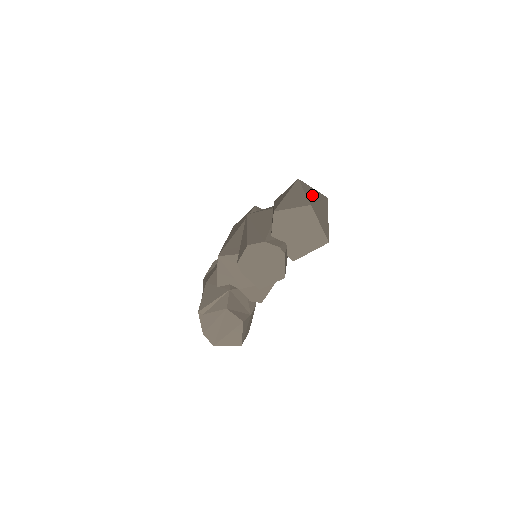
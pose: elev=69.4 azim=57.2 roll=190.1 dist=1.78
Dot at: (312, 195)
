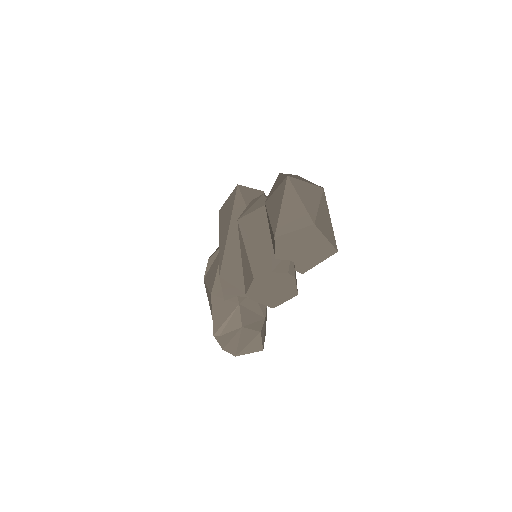
Dot at: (309, 200)
